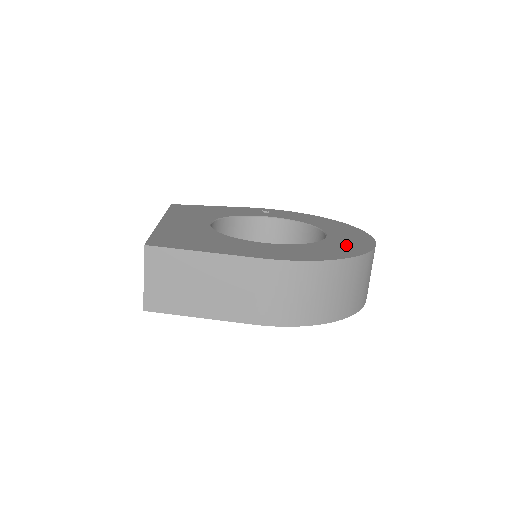
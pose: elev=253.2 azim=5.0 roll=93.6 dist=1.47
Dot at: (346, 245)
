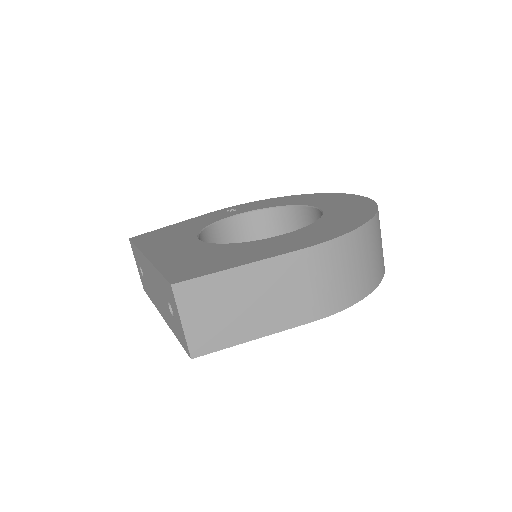
Dot at: (350, 209)
